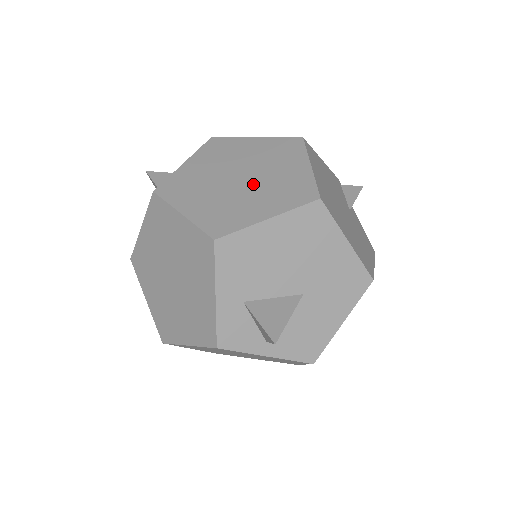
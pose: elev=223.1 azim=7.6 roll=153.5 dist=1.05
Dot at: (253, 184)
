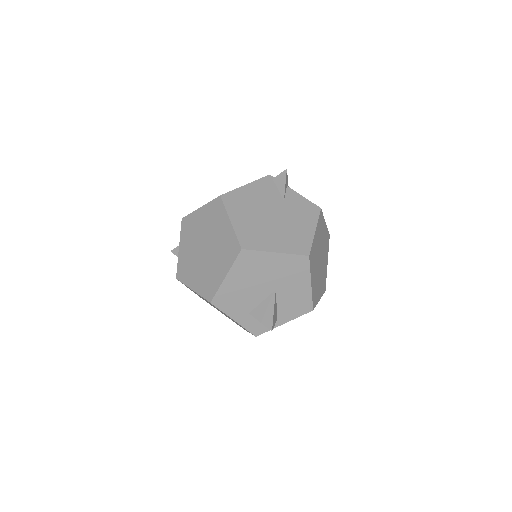
Dot at: (211, 252)
